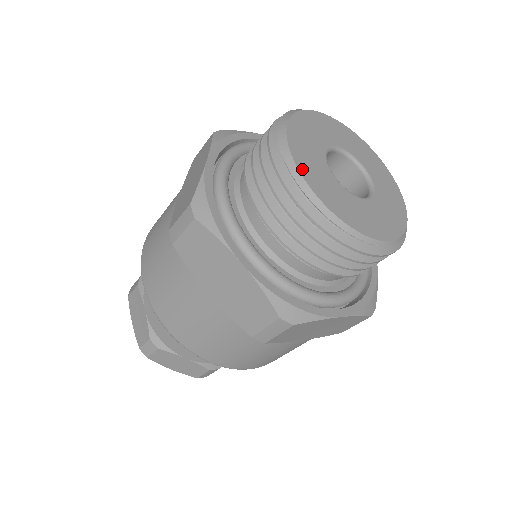
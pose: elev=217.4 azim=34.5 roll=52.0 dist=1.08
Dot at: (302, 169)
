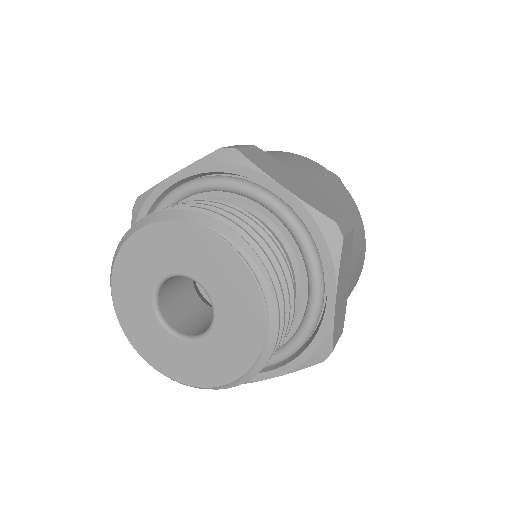
Dot at: (132, 339)
